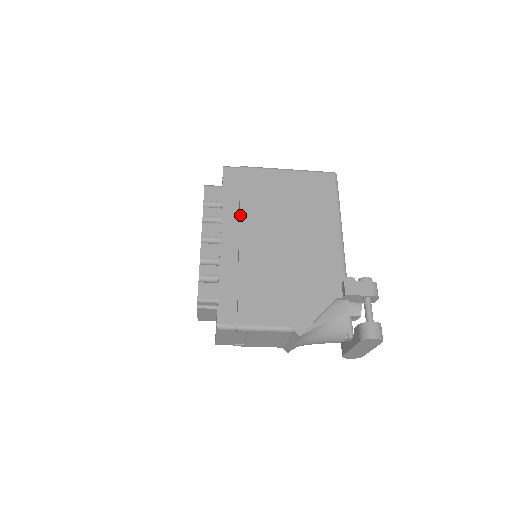
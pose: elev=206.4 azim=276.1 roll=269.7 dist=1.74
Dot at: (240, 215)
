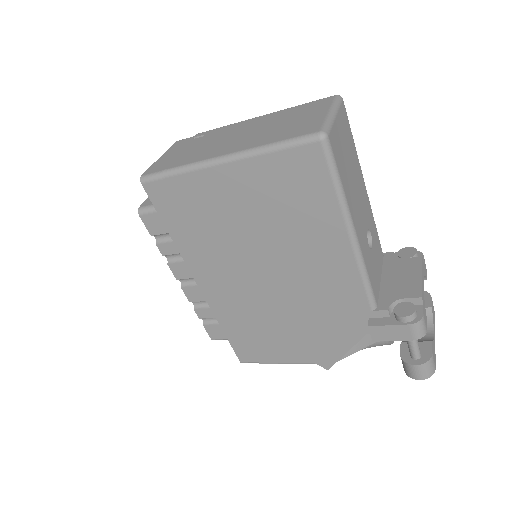
Dot at: (203, 254)
